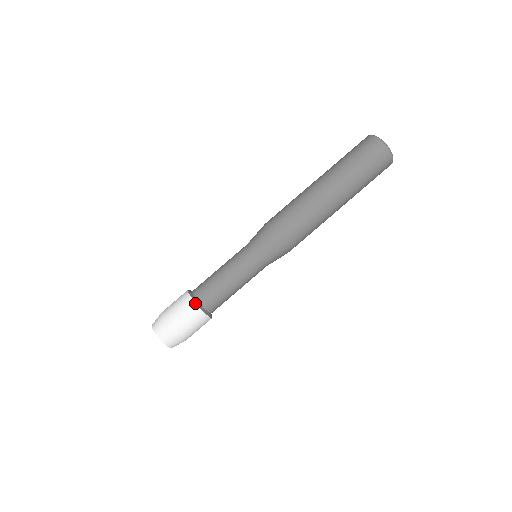
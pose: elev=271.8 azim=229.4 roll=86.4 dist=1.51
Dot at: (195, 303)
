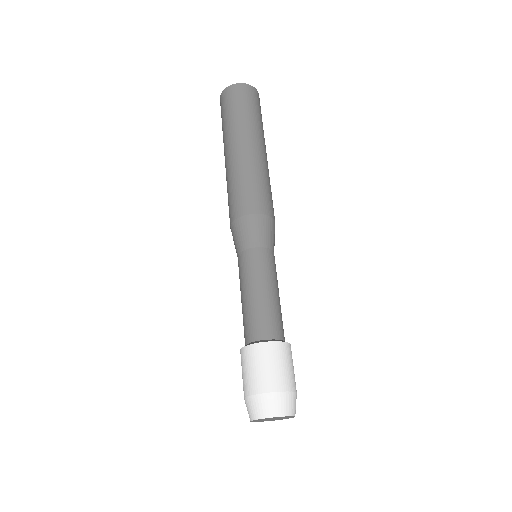
Dot at: (267, 342)
